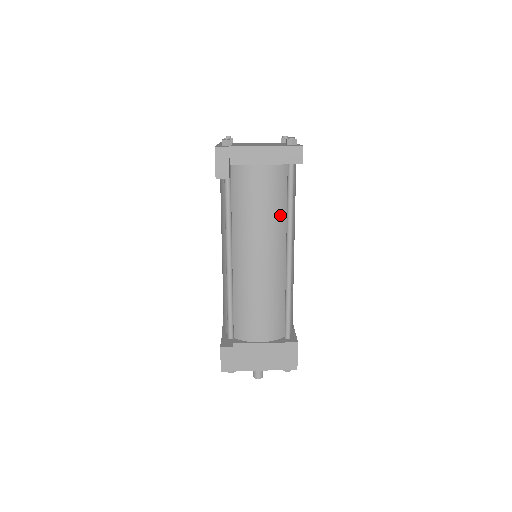
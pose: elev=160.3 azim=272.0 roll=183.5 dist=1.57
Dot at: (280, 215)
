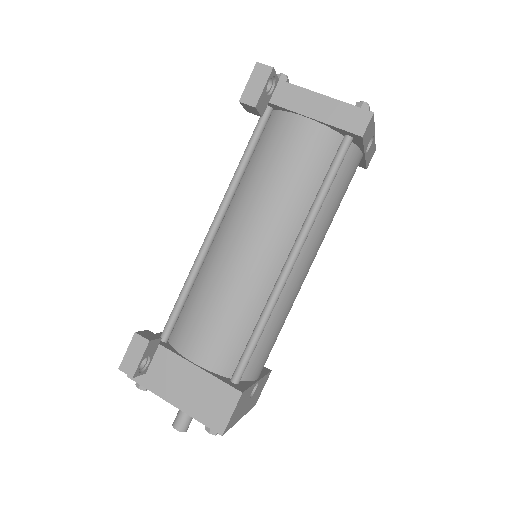
Dot at: (303, 198)
